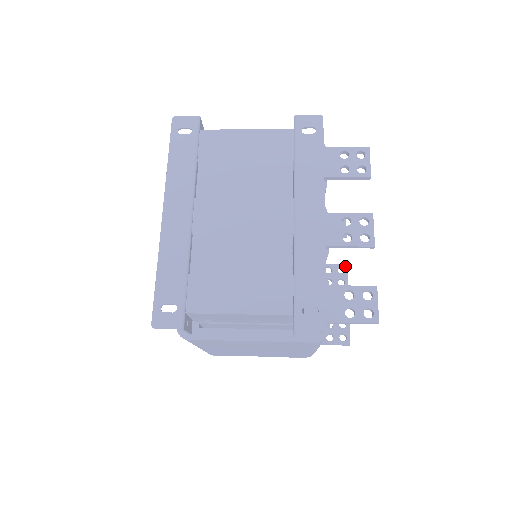
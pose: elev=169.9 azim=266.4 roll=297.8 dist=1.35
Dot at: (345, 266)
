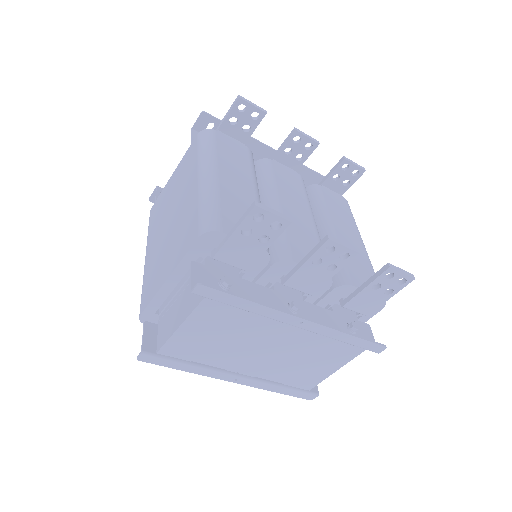
Dot at: occluded
